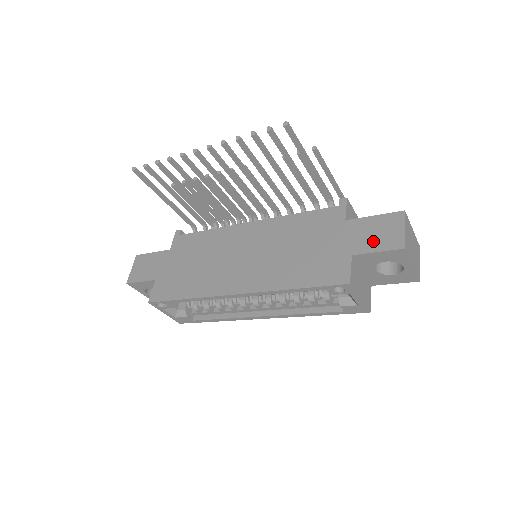
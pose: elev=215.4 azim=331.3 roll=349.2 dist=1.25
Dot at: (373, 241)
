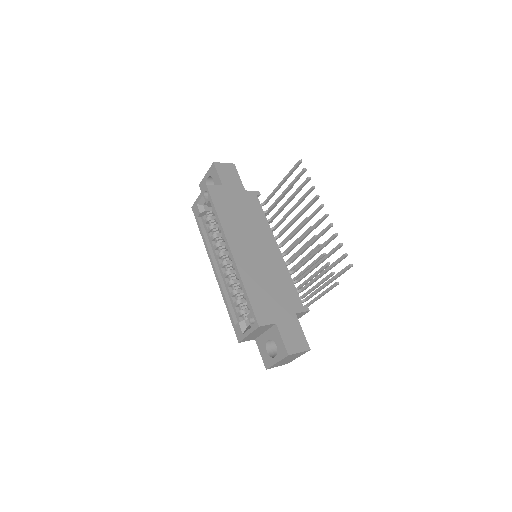
Dot at: (288, 335)
